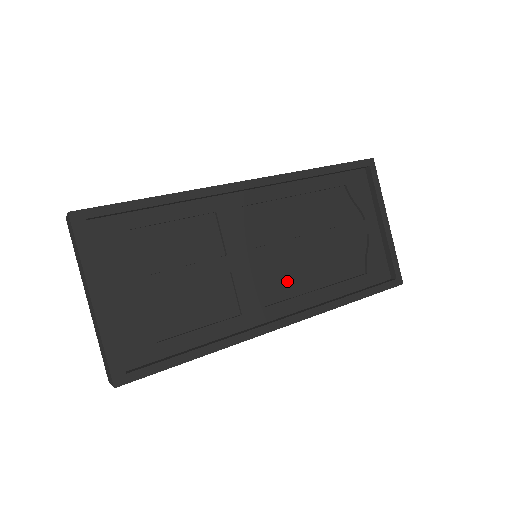
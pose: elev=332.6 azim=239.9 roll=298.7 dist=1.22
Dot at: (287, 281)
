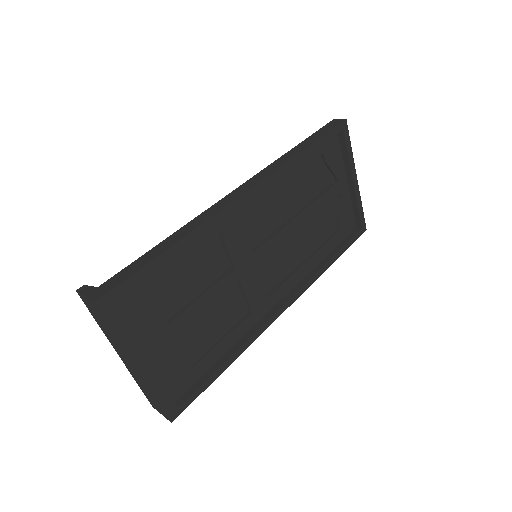
Dot at: (281, 266)
